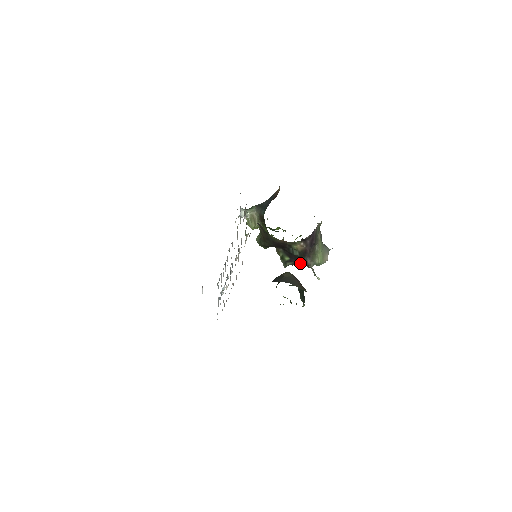
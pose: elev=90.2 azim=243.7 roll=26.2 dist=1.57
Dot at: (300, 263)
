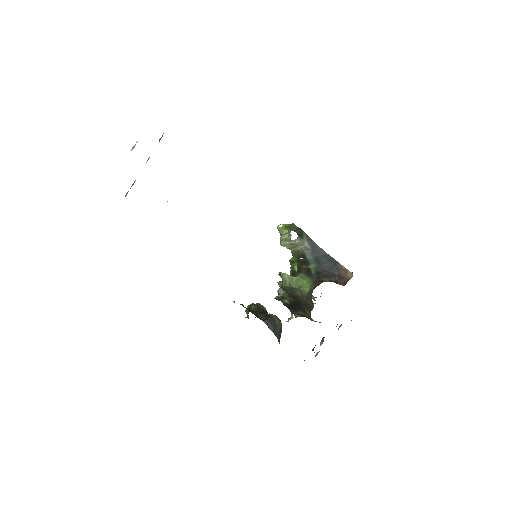
Dot at: (291, 309)
